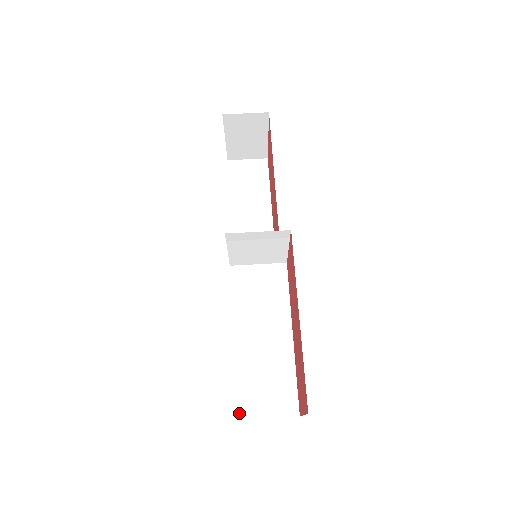
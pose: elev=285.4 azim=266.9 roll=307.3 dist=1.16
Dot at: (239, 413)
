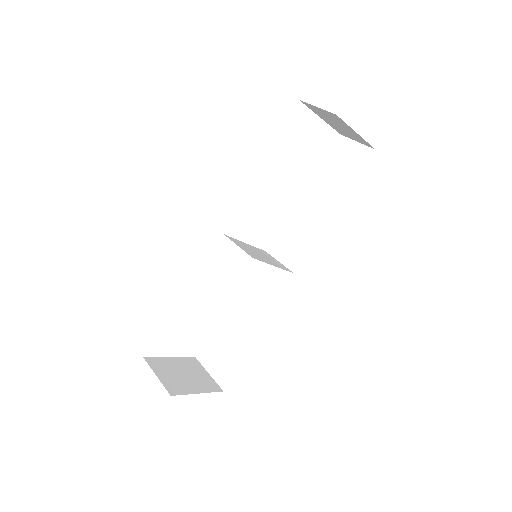
Dot at: (199, 355)
